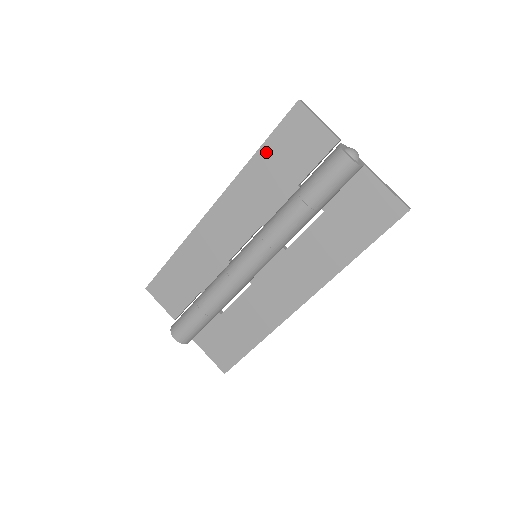
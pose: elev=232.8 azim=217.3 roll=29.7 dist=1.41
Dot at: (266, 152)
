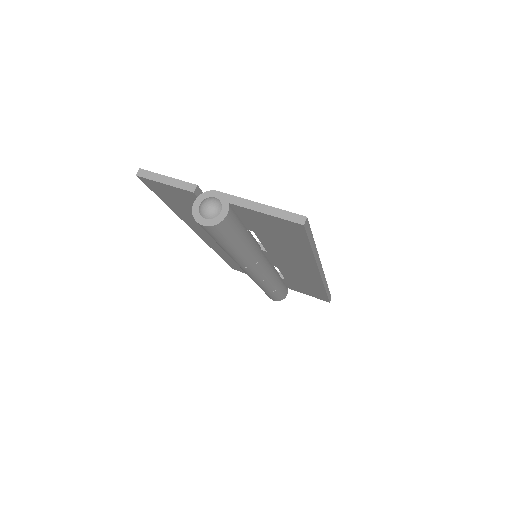
Dot at: (172, 206)
